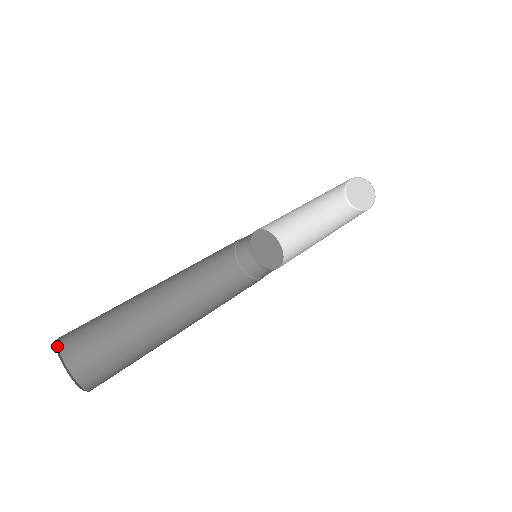
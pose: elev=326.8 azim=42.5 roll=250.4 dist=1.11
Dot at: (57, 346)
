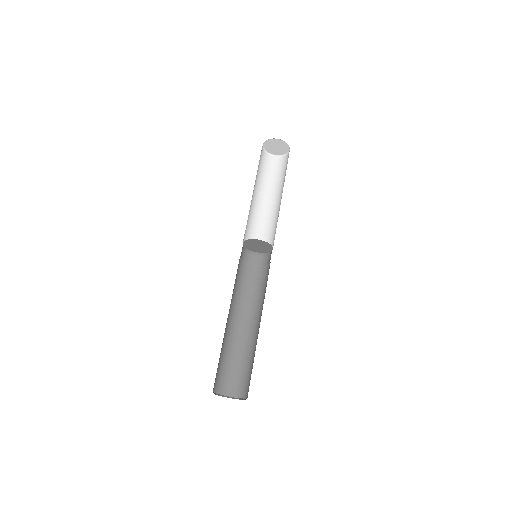
Dot at: occluded
